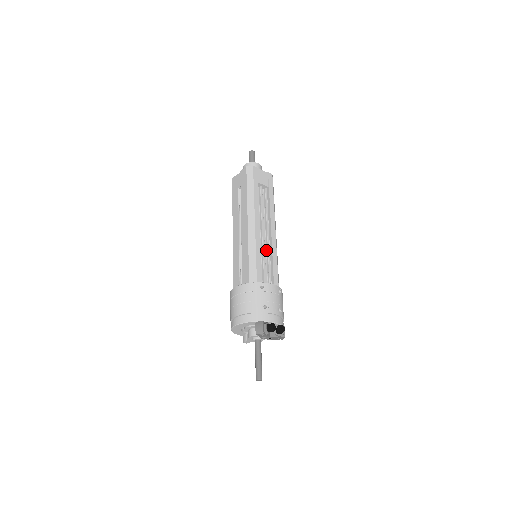
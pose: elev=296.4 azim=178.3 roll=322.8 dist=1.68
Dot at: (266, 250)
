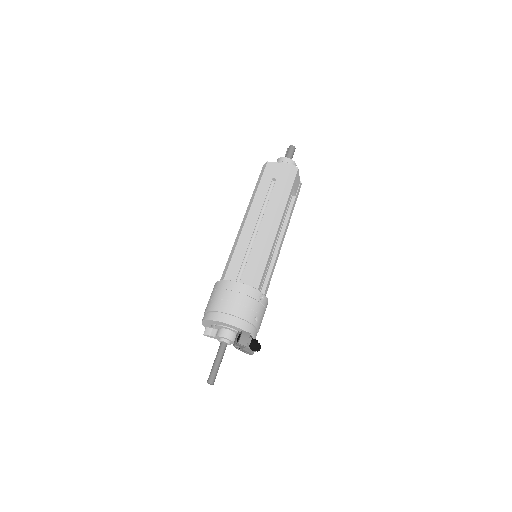
Dot at: occluded
